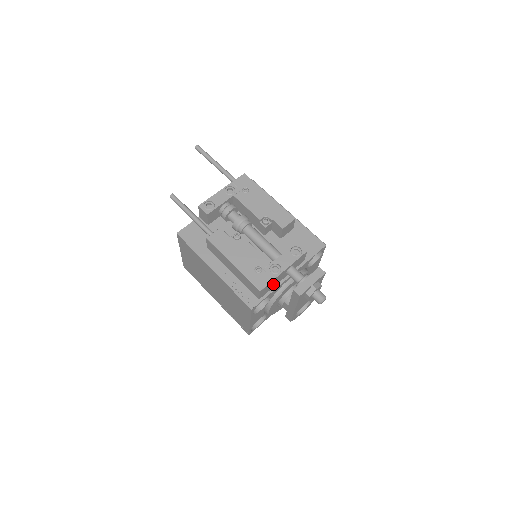
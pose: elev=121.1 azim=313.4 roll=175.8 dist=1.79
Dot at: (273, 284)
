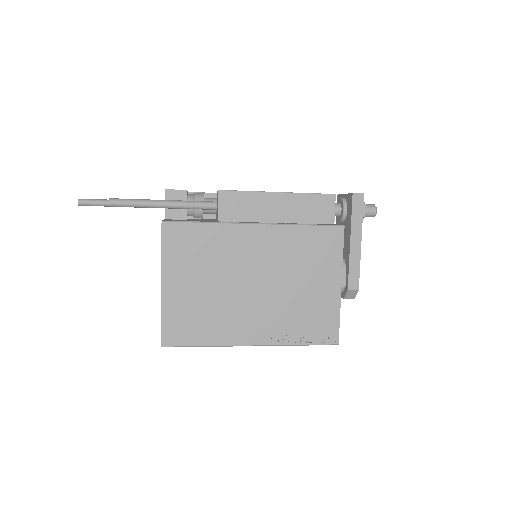
Dot at: occluded
